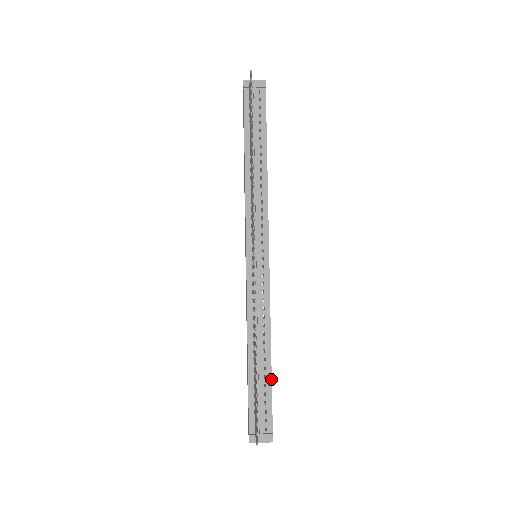
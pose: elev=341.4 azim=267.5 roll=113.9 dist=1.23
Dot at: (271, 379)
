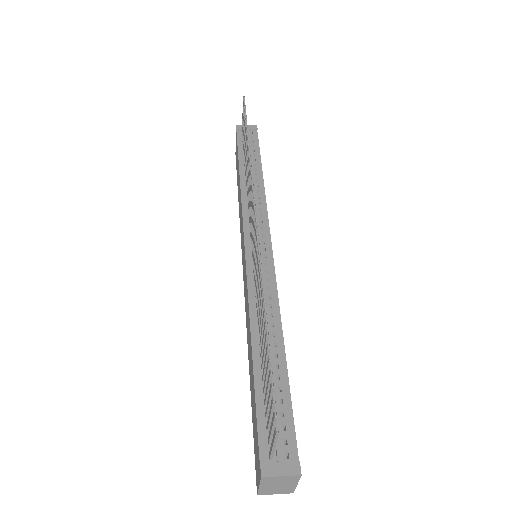
Dot at: (288, 380)
